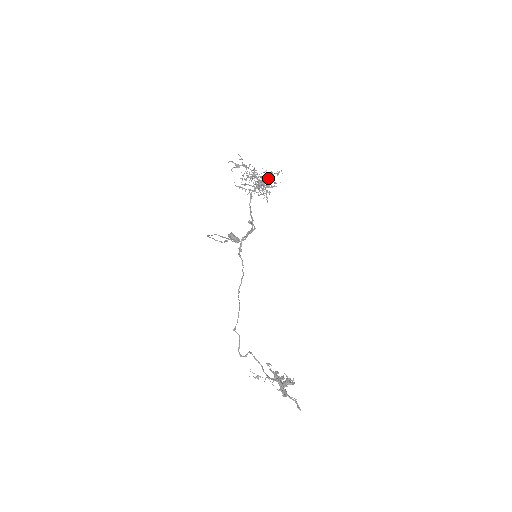
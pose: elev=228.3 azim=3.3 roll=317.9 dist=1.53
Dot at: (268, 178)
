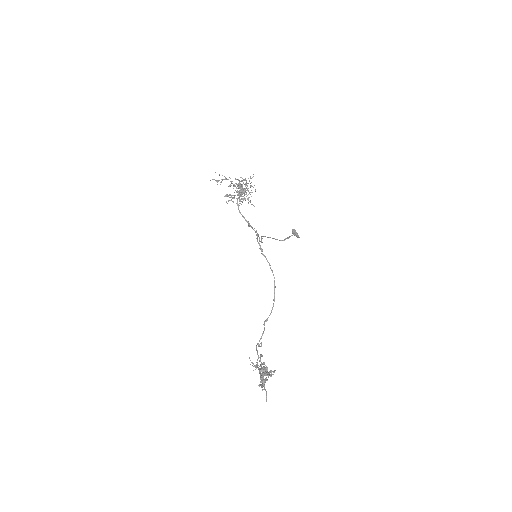
Dot at: (246, 185)
